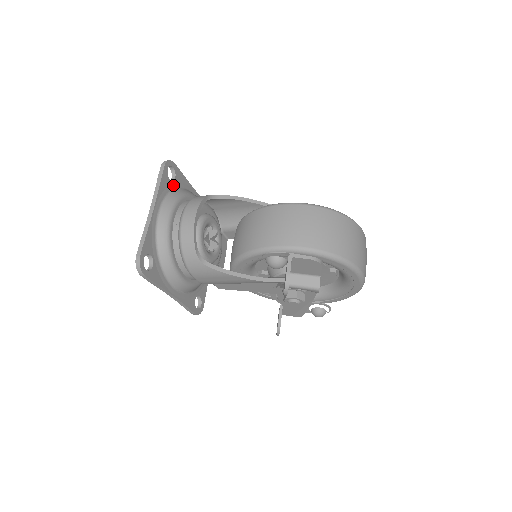
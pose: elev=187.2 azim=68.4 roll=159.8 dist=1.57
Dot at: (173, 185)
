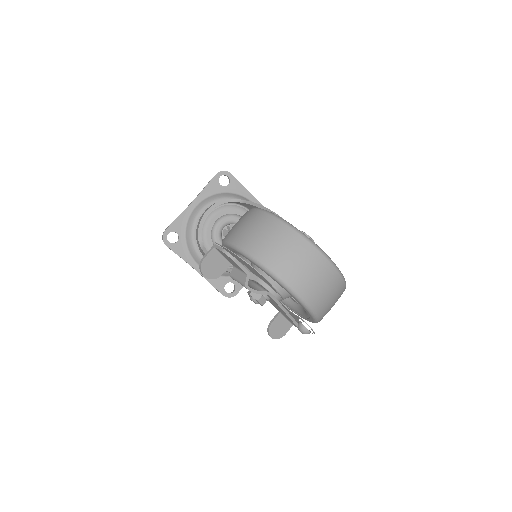
Dot at: (224, 190)
